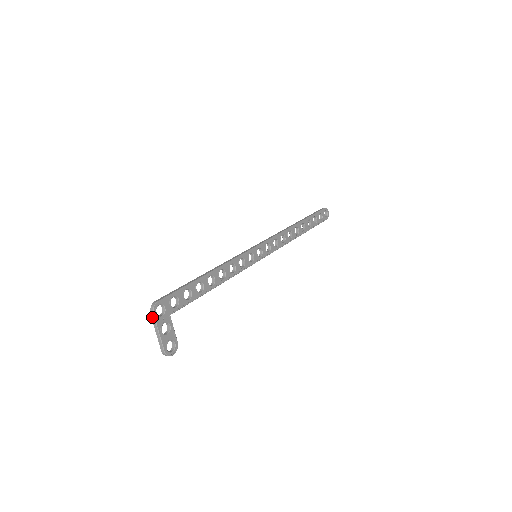
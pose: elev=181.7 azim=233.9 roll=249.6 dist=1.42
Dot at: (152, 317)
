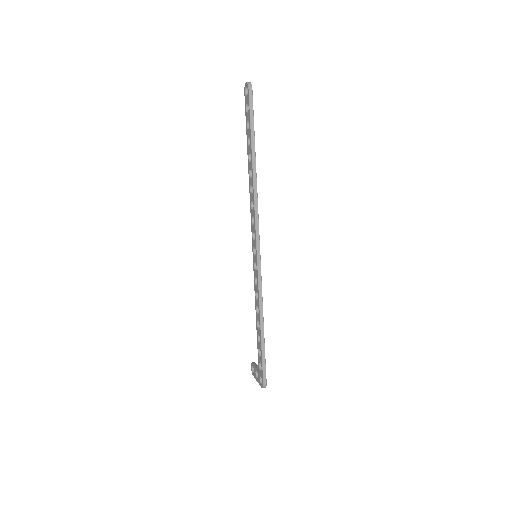
Dot at: occluded
